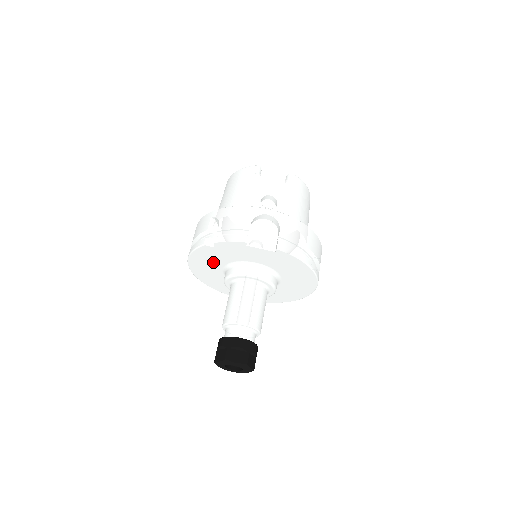
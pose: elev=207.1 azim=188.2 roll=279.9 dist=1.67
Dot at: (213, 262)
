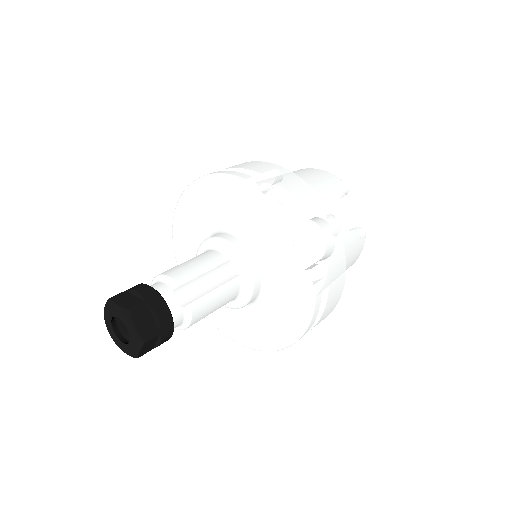
Dot at: (221, 209)
